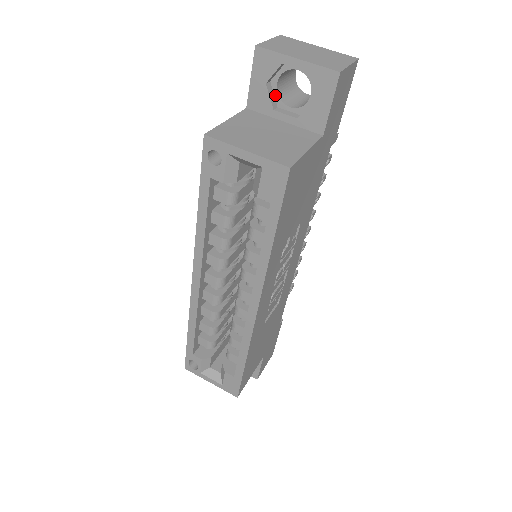
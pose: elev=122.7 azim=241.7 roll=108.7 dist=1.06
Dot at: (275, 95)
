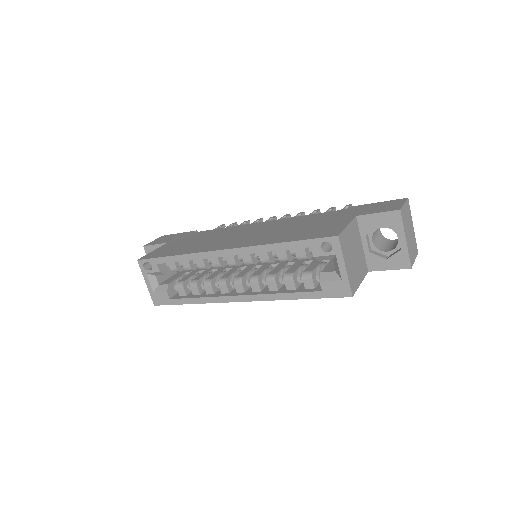
Dot at: (374, 229)
